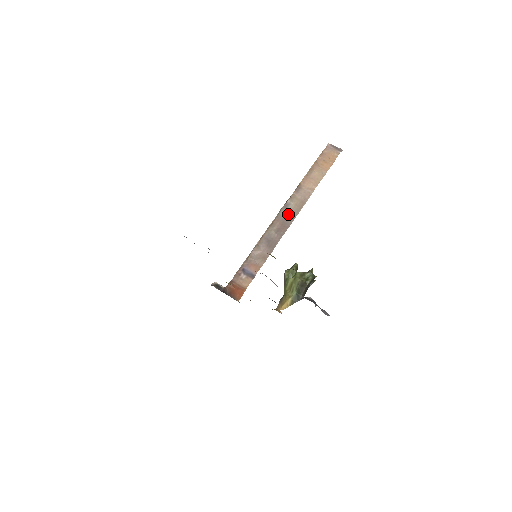
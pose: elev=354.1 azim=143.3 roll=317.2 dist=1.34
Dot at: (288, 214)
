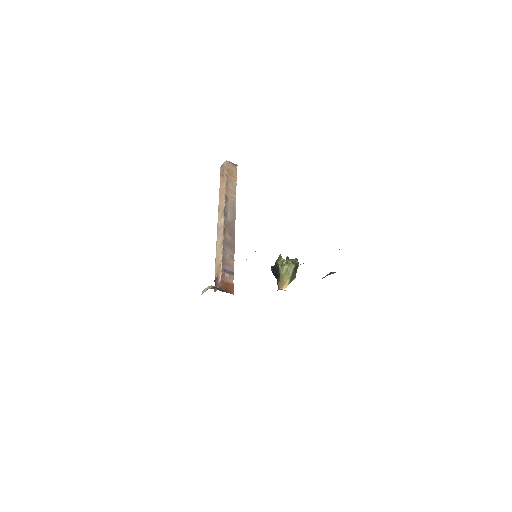
Dot at: (230, 220)
